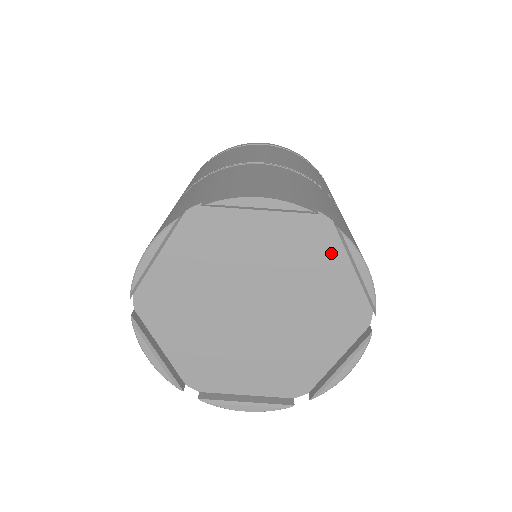
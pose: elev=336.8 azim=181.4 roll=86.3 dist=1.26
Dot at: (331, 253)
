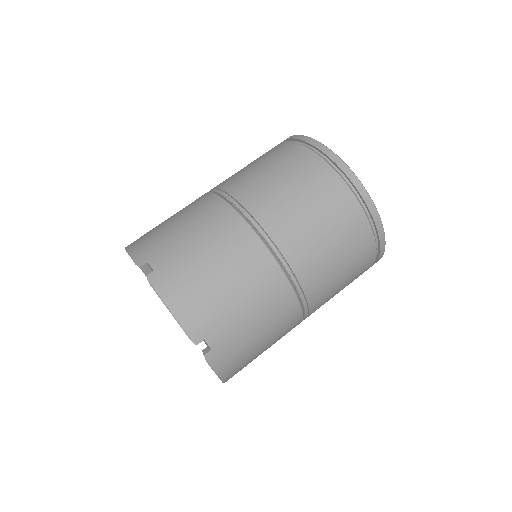
Dot at: occluded
